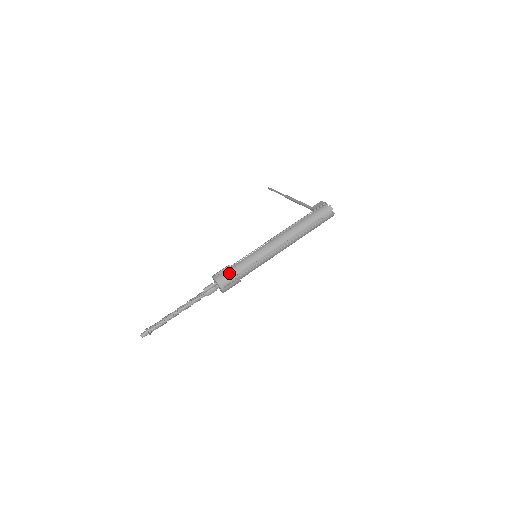
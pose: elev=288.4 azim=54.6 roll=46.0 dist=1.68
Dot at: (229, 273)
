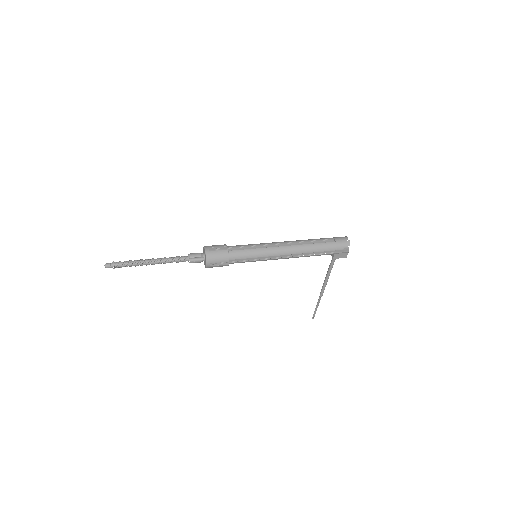
Dot at: (220, 245)
